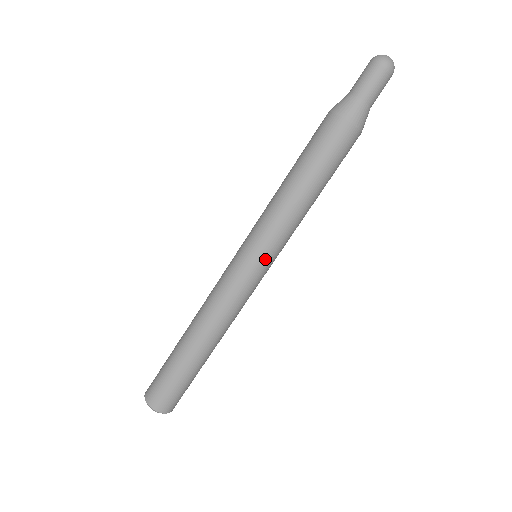
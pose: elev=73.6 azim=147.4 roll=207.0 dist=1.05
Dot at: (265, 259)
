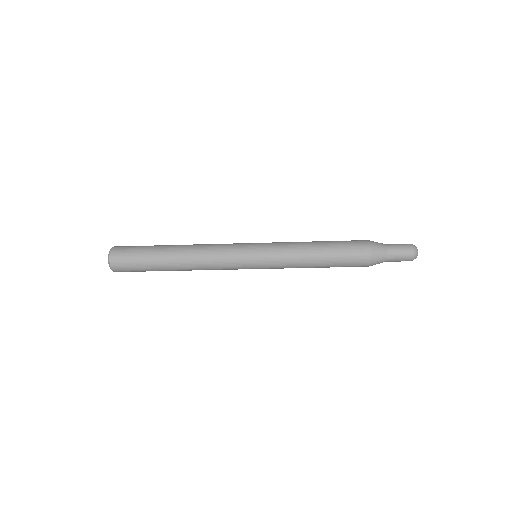
Dot at: occluded
